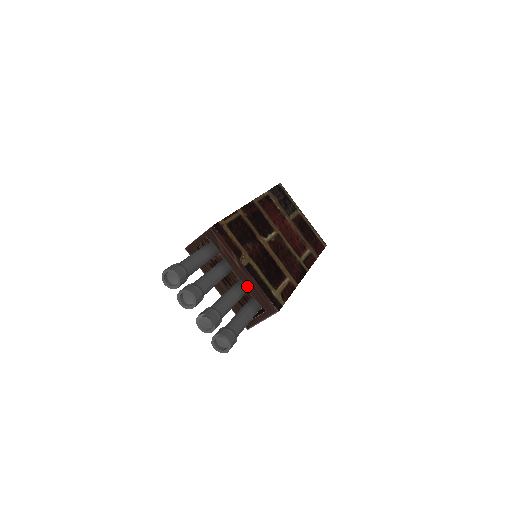
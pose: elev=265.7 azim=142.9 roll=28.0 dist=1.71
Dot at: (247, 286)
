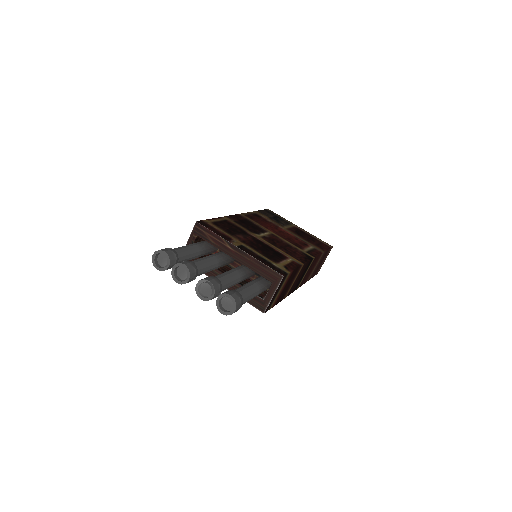
Dot at: (246, 265)
